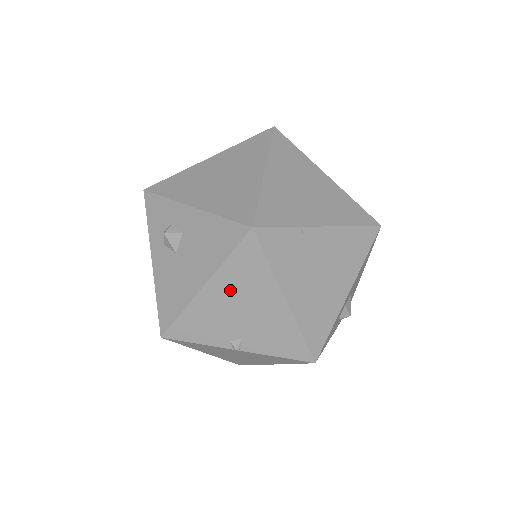
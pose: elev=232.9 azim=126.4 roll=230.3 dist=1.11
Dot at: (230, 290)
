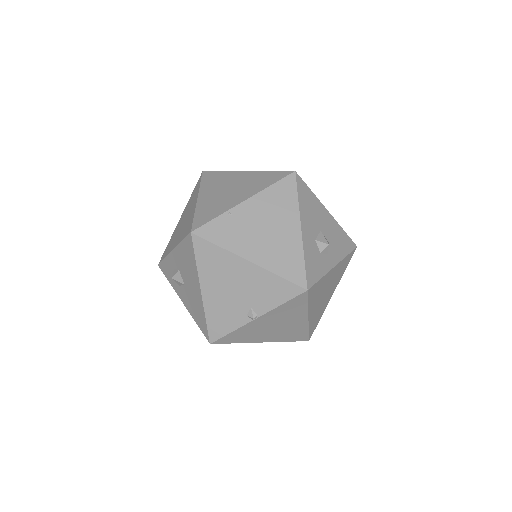
Dot at: (215, 281)
